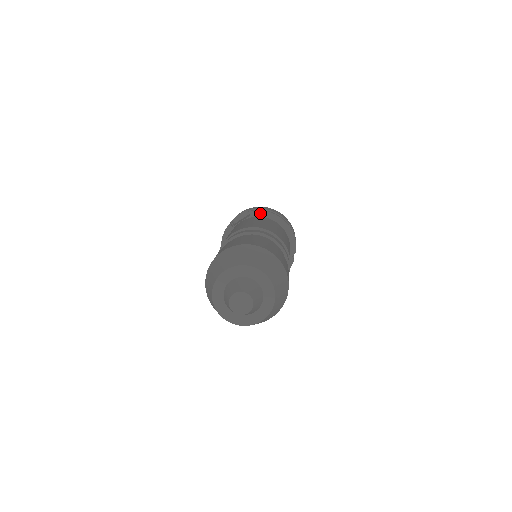
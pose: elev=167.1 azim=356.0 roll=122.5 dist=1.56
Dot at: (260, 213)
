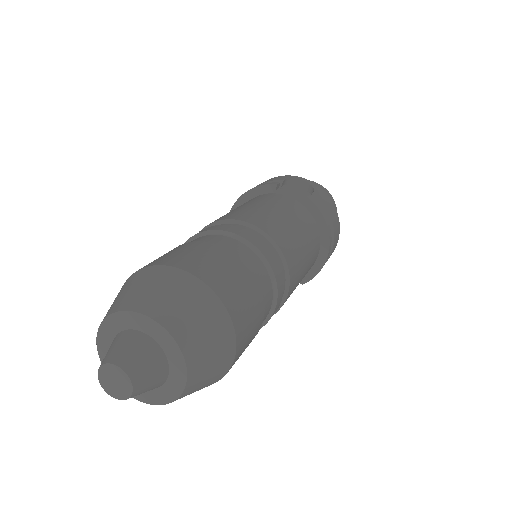
Dot at: (316, 212)
